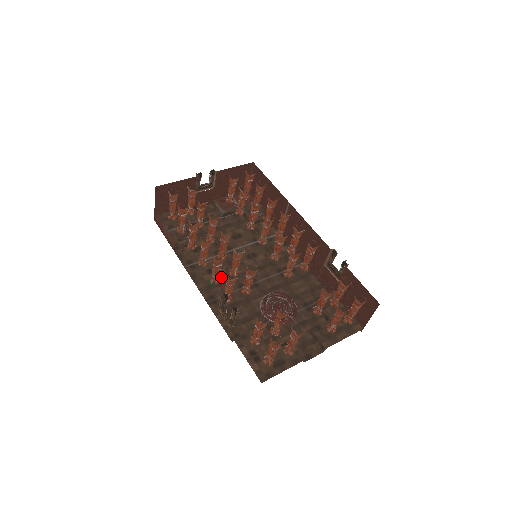
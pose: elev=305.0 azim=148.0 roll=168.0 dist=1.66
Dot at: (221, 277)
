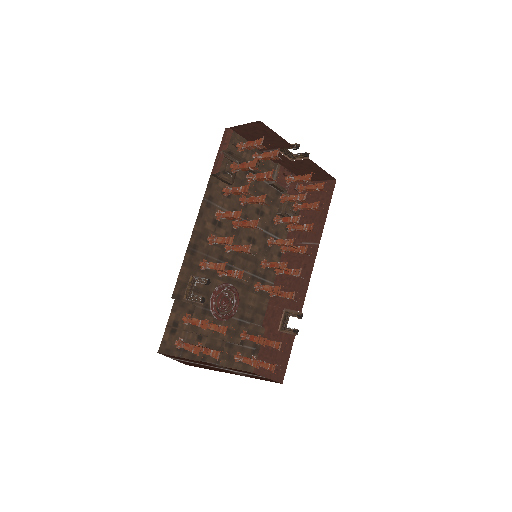
Dot at: (217, 236)
